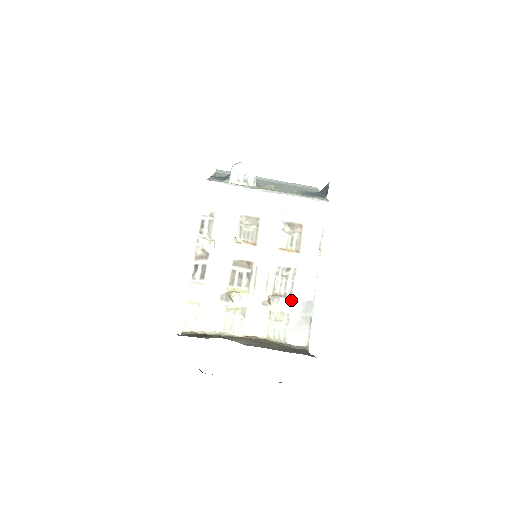
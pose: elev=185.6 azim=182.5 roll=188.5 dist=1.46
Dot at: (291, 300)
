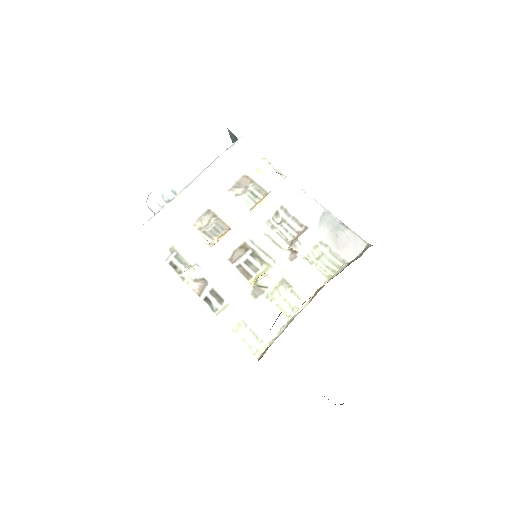
Dot at: (308, 230)
